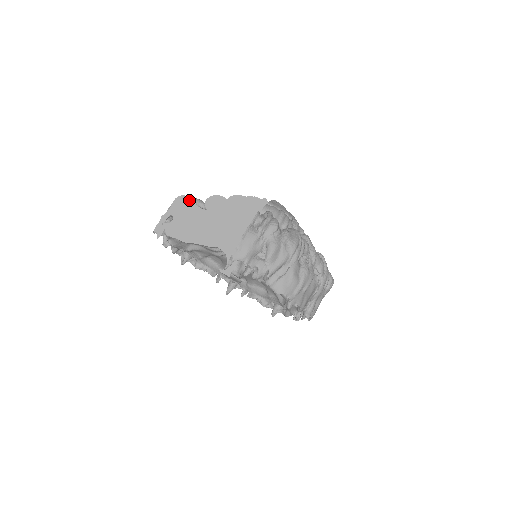
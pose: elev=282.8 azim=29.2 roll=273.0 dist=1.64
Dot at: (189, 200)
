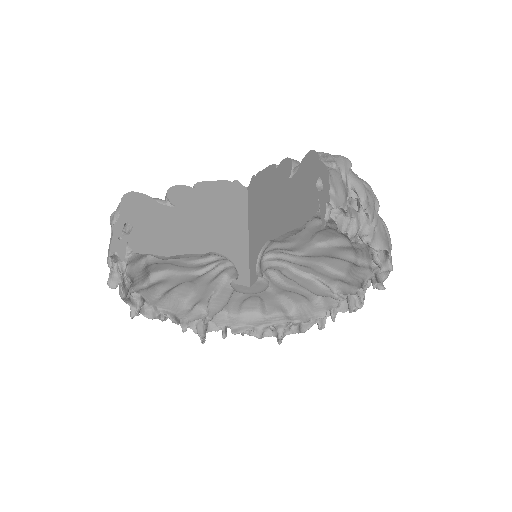
Dot at: (143, 197)
